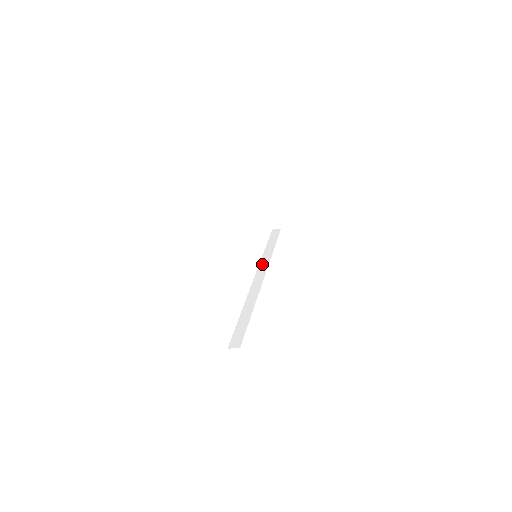
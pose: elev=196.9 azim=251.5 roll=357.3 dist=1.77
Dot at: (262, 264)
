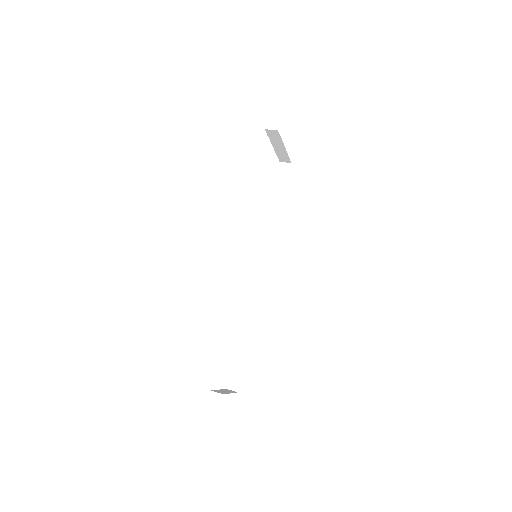
Dot at: (264, 243)
